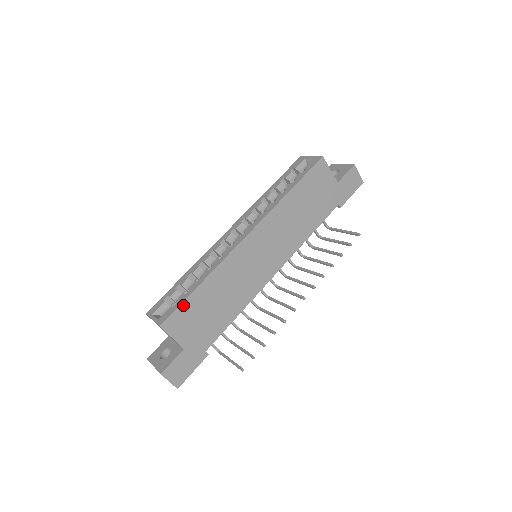
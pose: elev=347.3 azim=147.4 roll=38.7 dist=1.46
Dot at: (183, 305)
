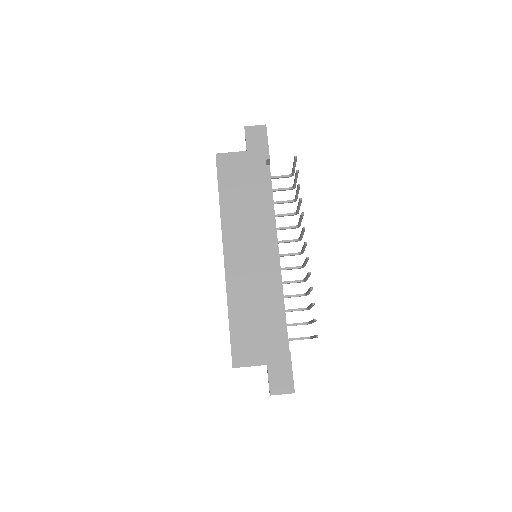
Dot at: (233, 340)
